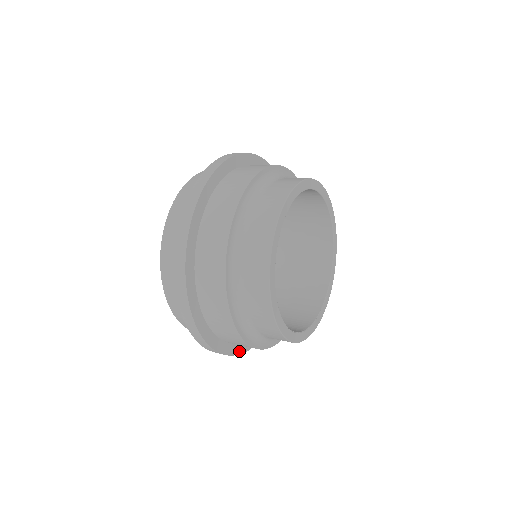
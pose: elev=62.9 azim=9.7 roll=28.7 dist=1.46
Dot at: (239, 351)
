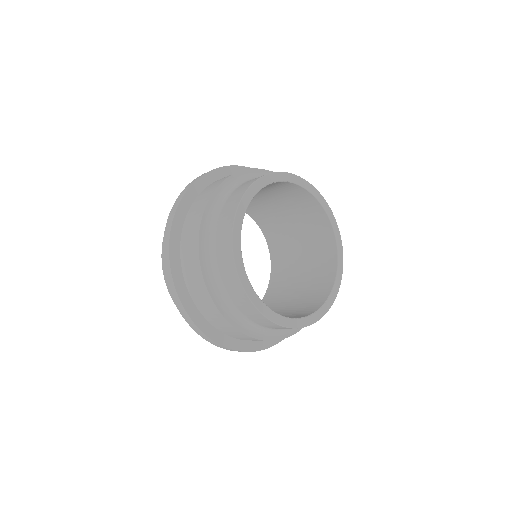
Dot at: (206, 331)
